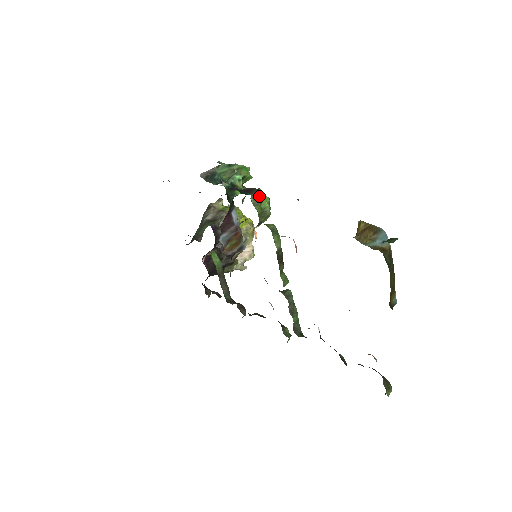
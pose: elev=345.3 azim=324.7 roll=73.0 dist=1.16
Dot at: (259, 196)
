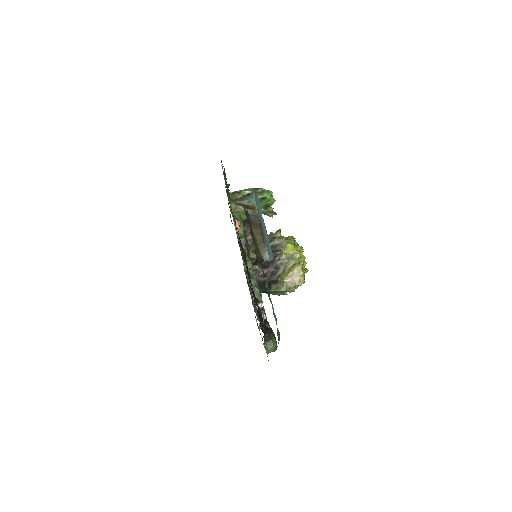
Dot at: (236, 196)
